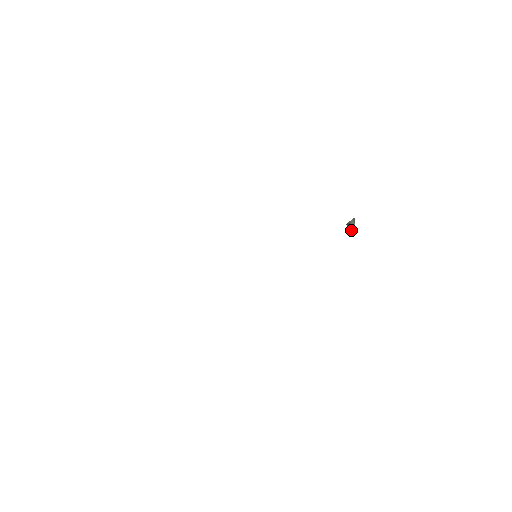
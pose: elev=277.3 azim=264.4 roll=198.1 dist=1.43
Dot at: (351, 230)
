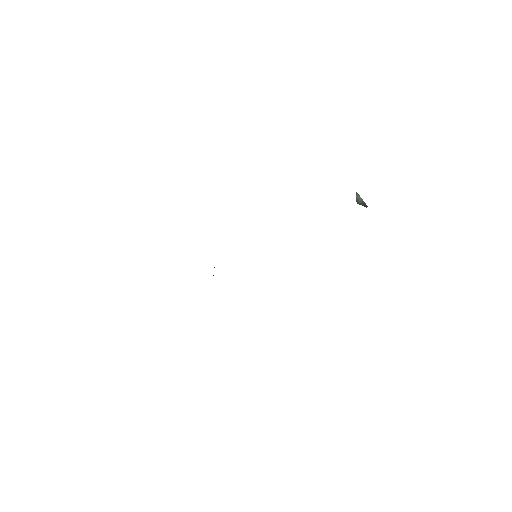
Dot at: (366, 206)
